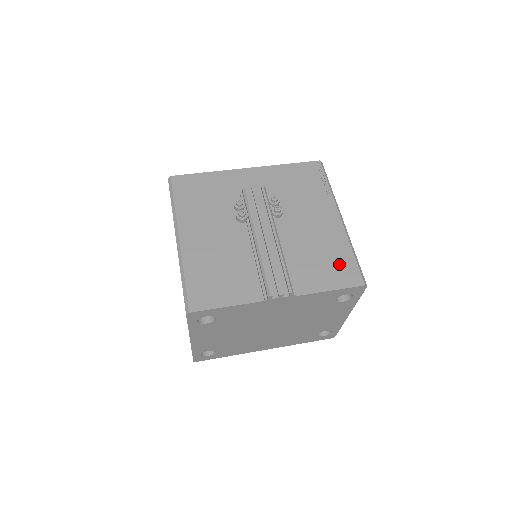
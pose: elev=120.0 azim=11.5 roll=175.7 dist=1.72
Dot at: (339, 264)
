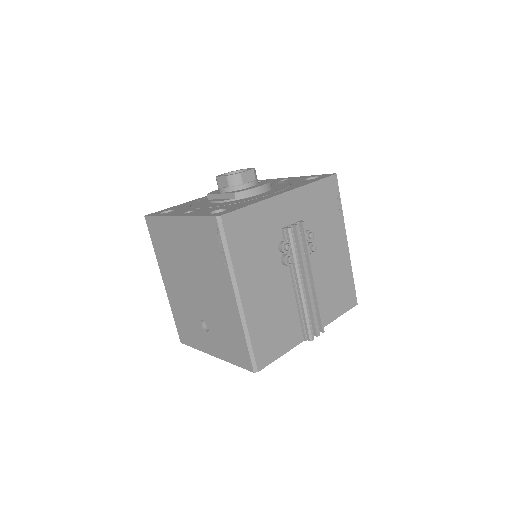
Dot at: (345, 290)
